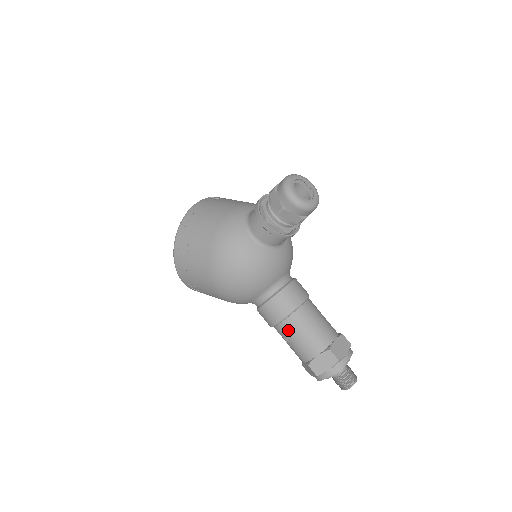
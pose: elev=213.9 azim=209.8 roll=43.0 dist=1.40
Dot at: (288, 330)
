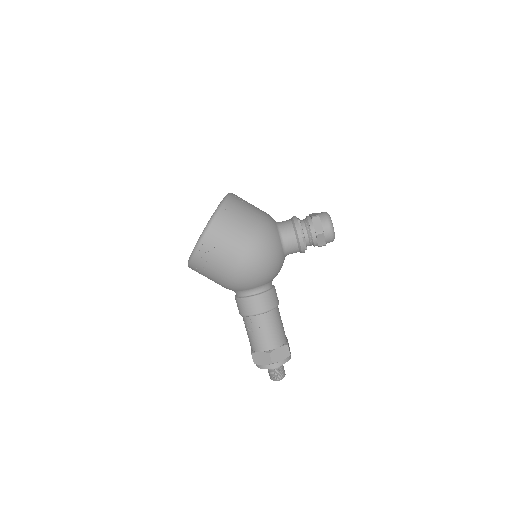
Dot at: (265, 321)
